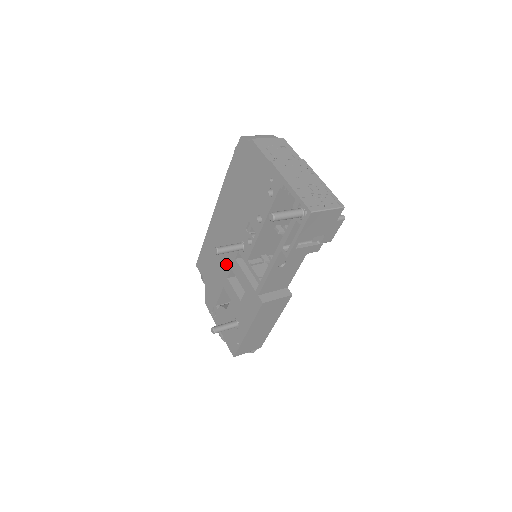
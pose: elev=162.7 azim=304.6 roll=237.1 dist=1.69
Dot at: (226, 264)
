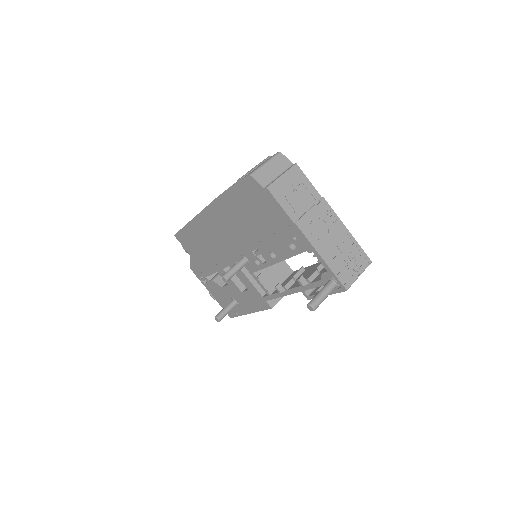
Dot at: (221, 259)
